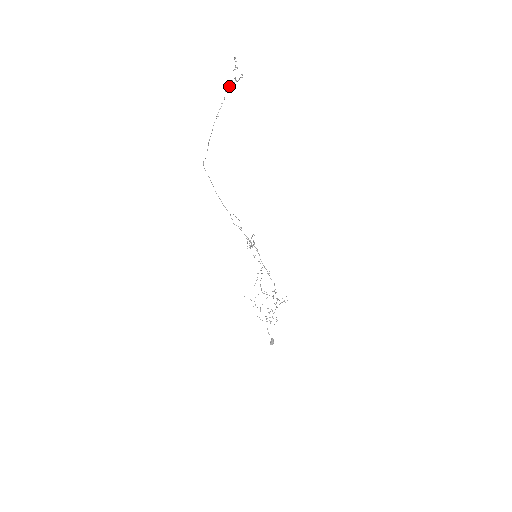
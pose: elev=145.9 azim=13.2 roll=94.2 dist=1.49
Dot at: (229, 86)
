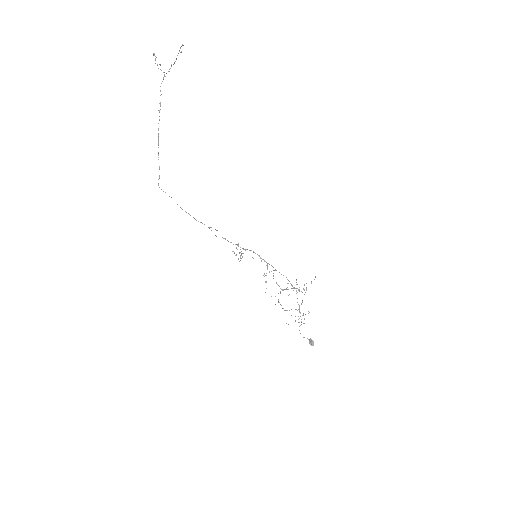
Dot at: (163, 79)
